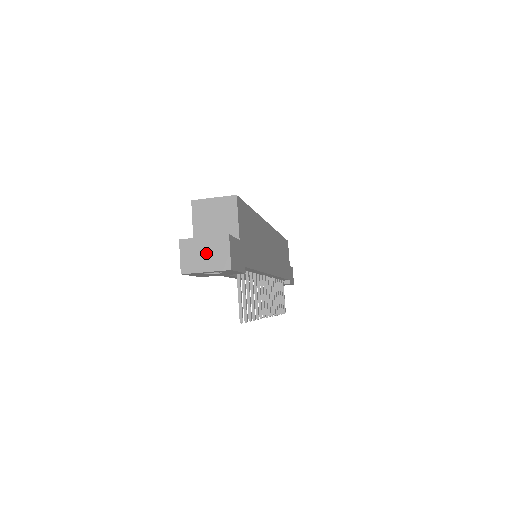
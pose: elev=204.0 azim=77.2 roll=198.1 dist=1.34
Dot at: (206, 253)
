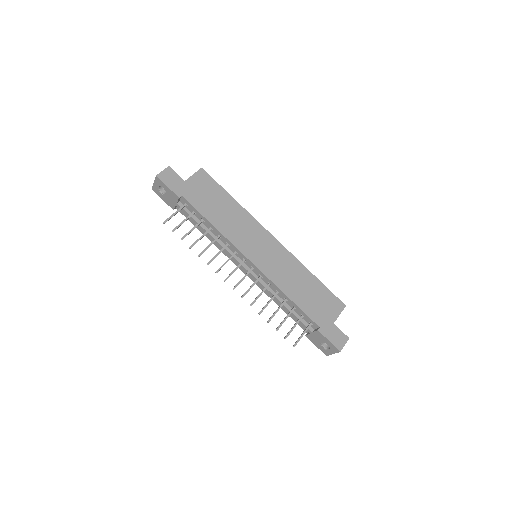
Dot at: occluded
